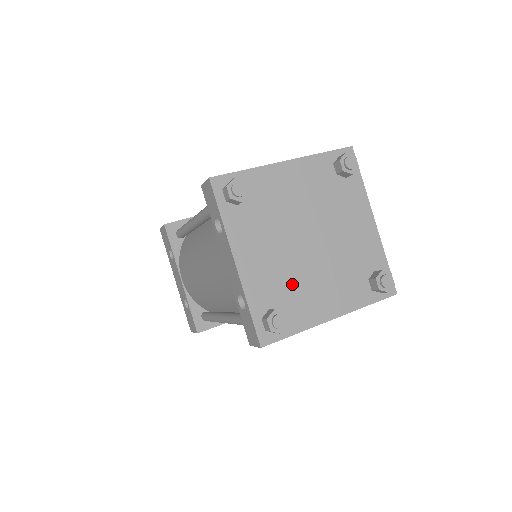
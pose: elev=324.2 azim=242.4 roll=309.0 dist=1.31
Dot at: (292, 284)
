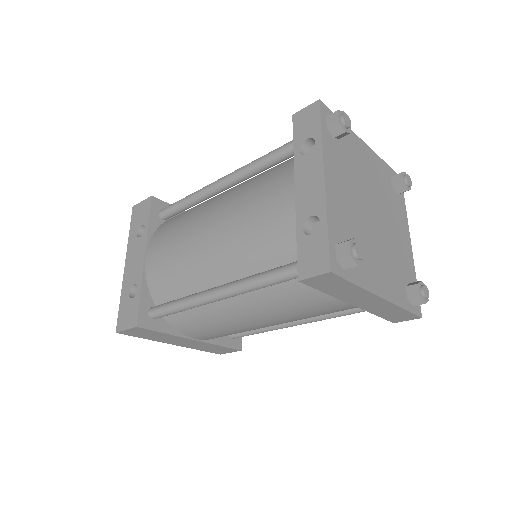
Dot at: (359, 237)
